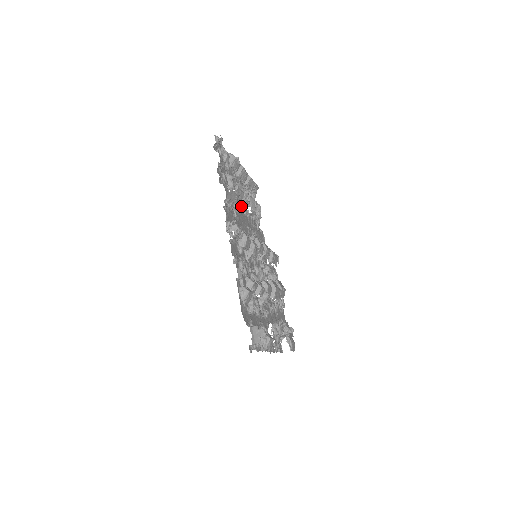
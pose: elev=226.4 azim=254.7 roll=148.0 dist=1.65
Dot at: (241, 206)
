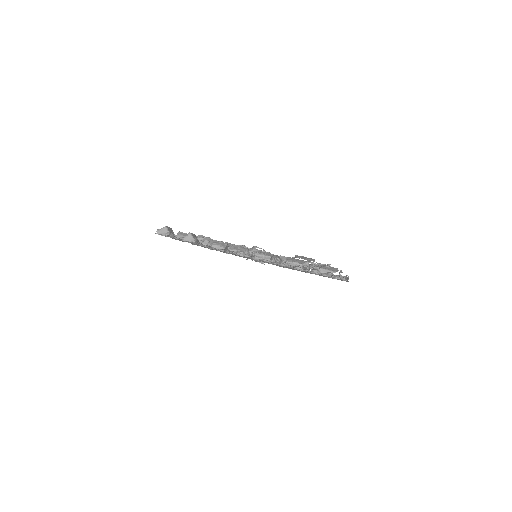
Dot at: occluded
